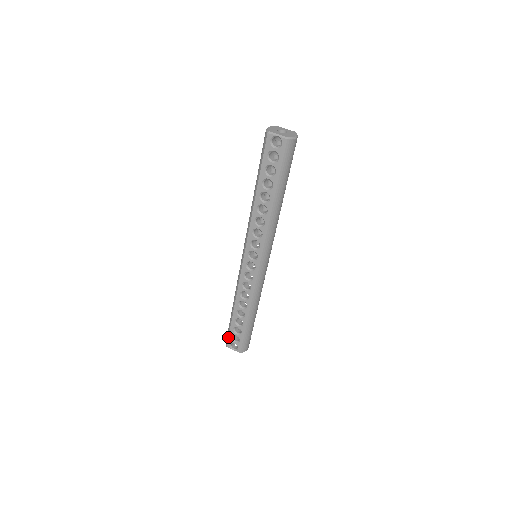
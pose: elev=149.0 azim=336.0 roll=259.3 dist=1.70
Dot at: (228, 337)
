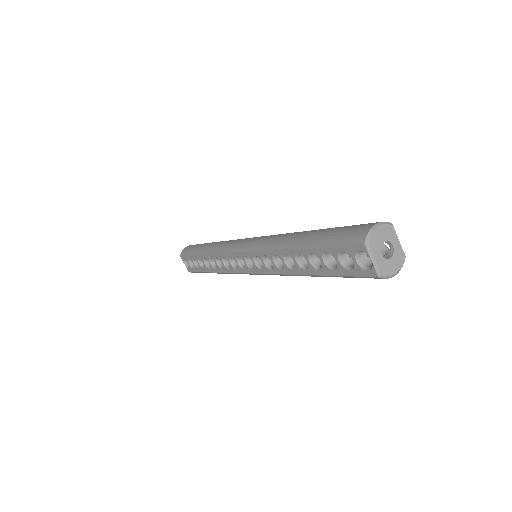
Dot at: (185, 255)
